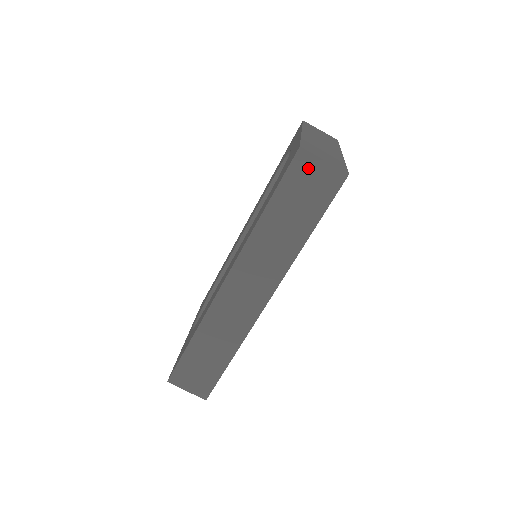
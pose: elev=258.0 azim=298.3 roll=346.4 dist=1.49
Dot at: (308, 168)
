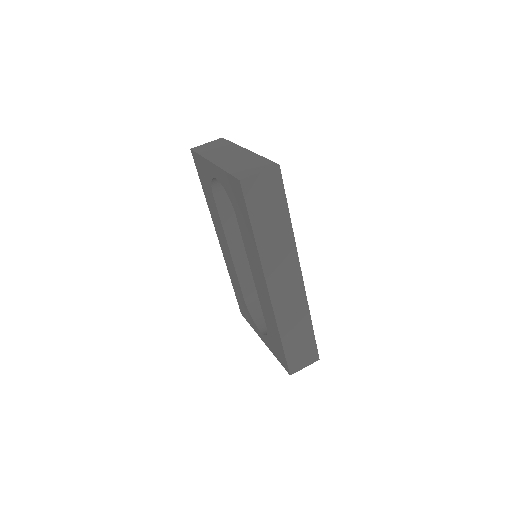
Dot at: (255, 186)
